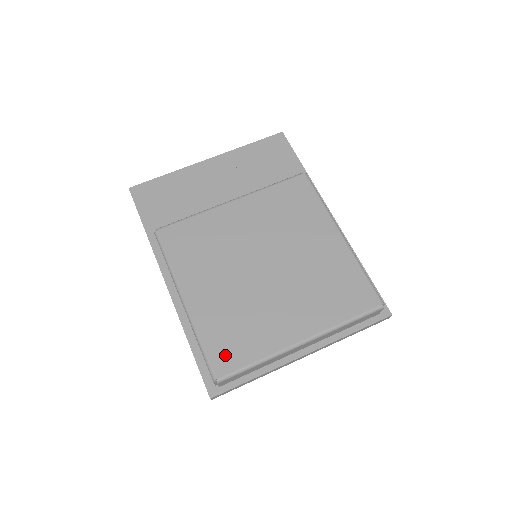
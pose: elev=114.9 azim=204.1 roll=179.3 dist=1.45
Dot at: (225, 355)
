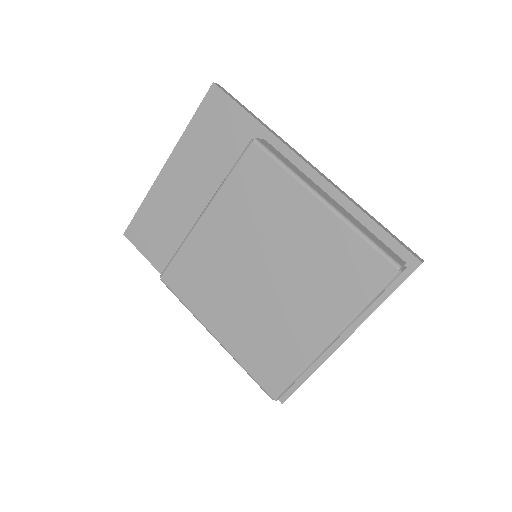
Dot at: (270, 376)
